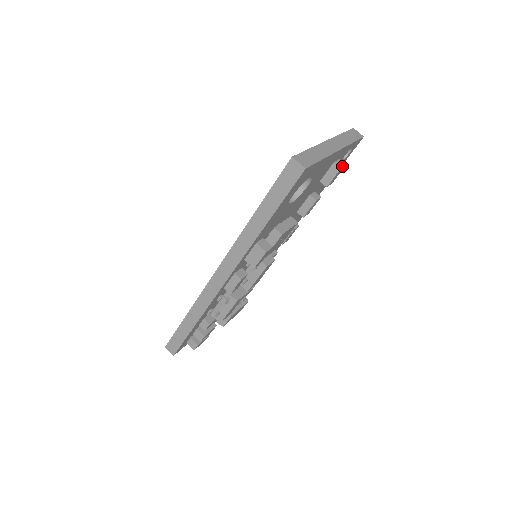
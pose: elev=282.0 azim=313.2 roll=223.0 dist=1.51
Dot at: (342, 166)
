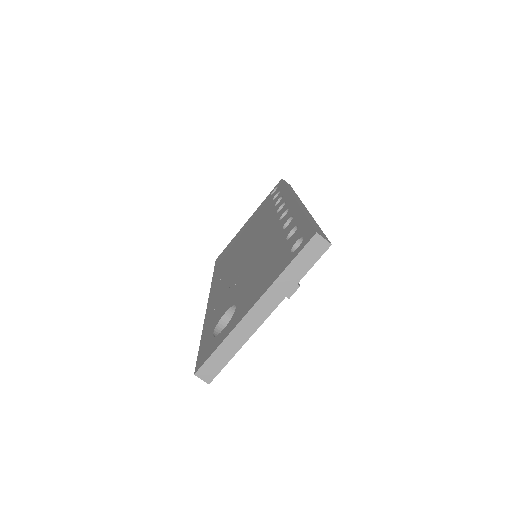
Dot at: (291, 293)
